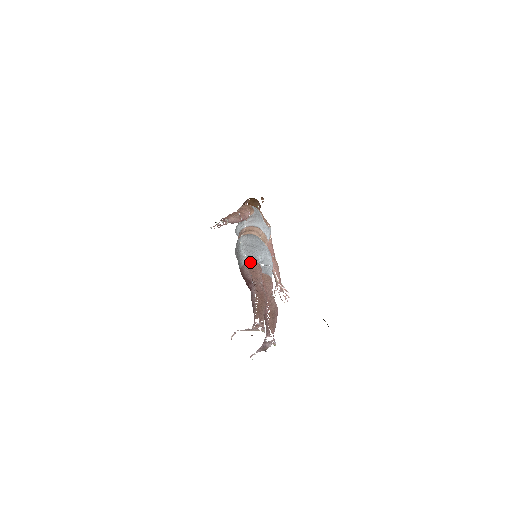
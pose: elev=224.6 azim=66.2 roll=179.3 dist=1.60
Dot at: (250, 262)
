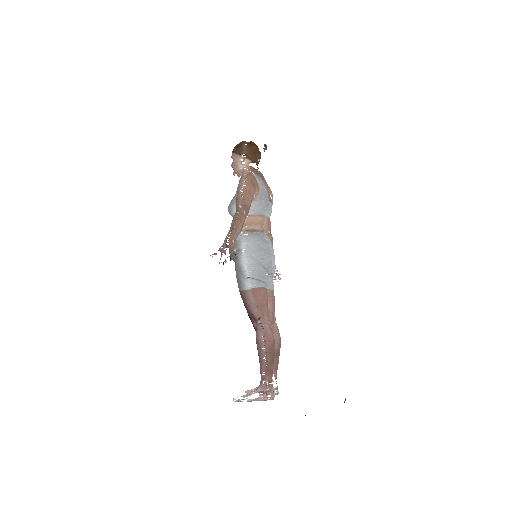
Dot at: (256, 289)
